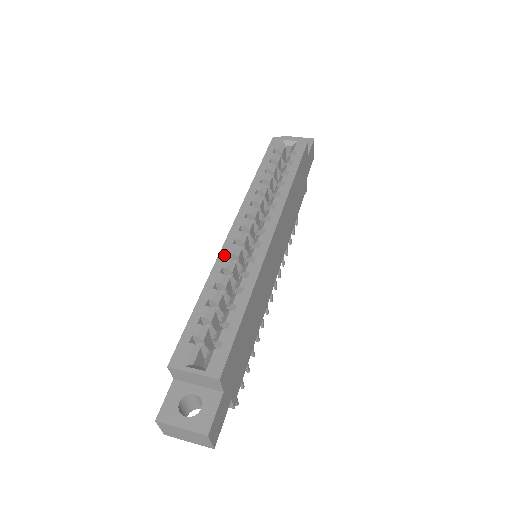
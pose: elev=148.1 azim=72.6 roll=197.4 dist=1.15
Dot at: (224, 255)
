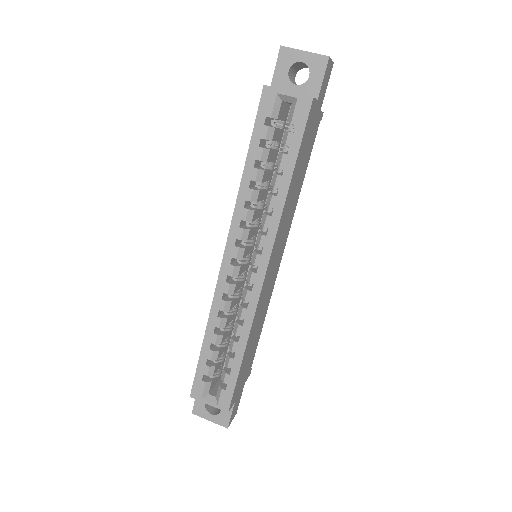
Dot at: (219, 296)
